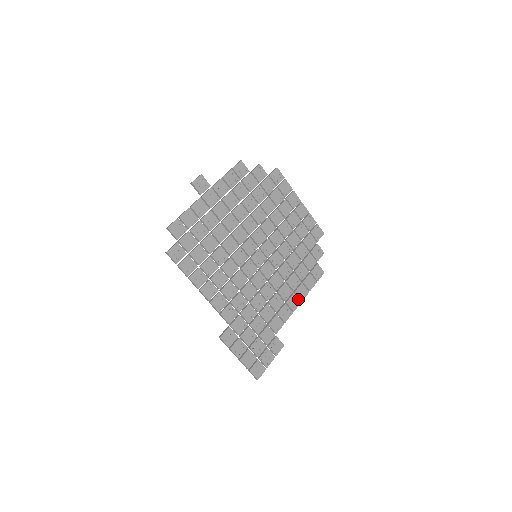
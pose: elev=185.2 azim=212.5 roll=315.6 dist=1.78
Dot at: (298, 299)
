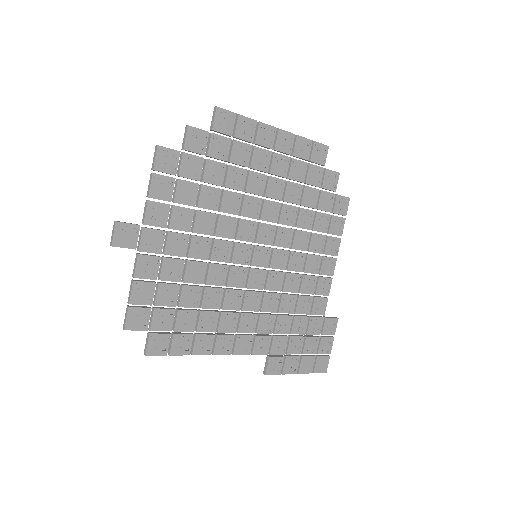
Dot at: (331, 258)
